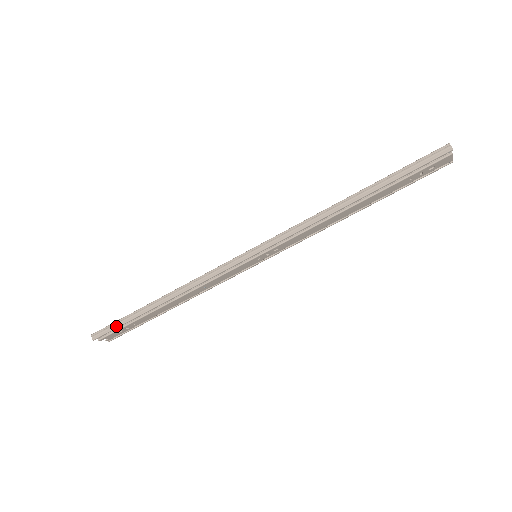
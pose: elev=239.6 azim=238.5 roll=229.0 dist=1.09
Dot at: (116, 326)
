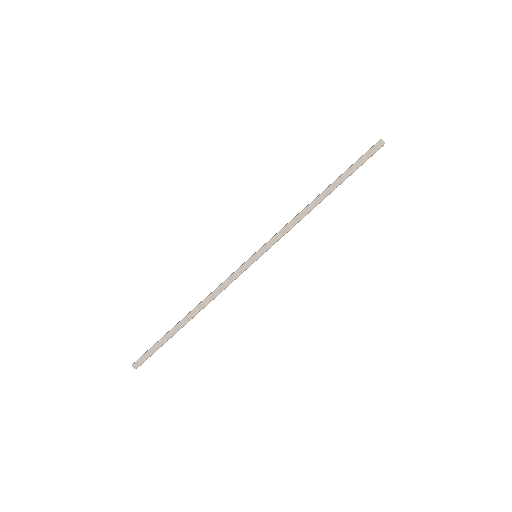
Dot at: (154, 350)
